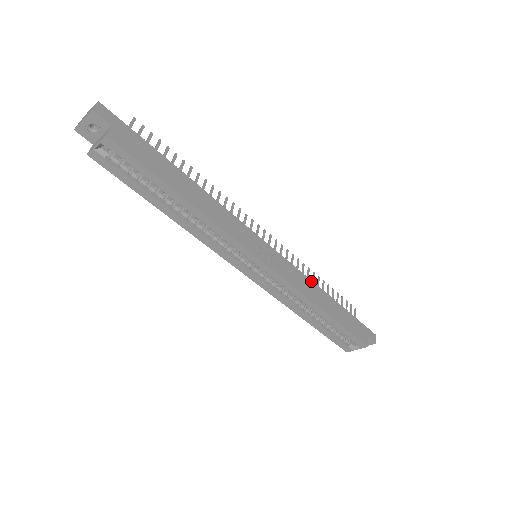
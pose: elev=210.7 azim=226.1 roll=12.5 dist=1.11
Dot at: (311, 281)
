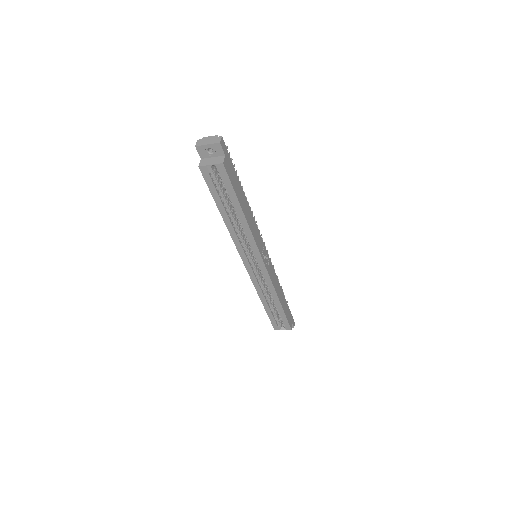
Dot at: occluded
